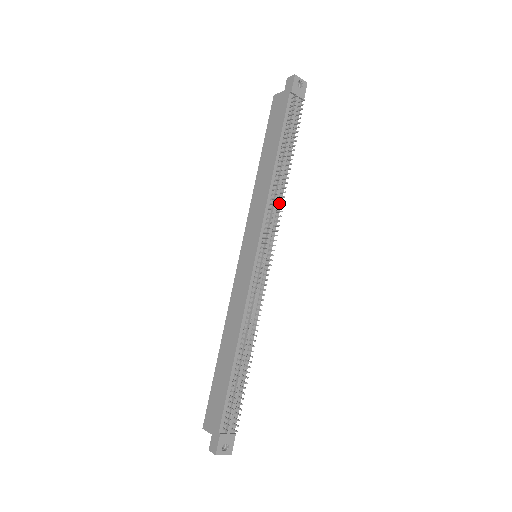
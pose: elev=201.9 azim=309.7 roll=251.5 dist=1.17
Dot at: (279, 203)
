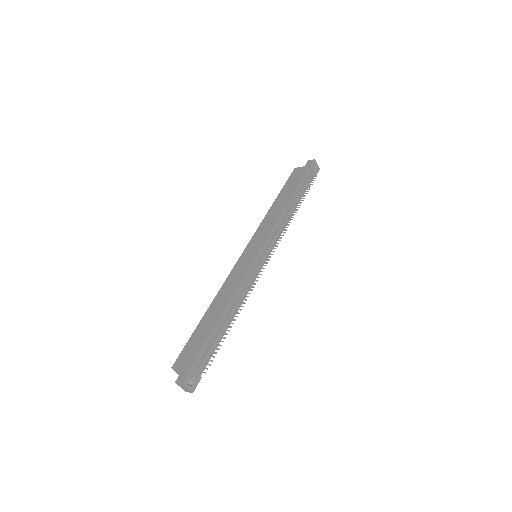
Dot at: (283, 228)
